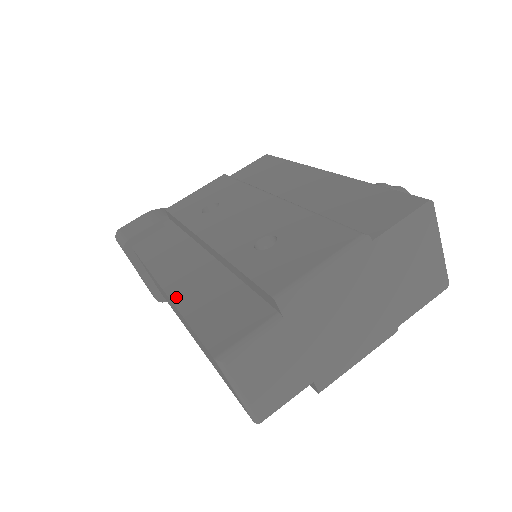
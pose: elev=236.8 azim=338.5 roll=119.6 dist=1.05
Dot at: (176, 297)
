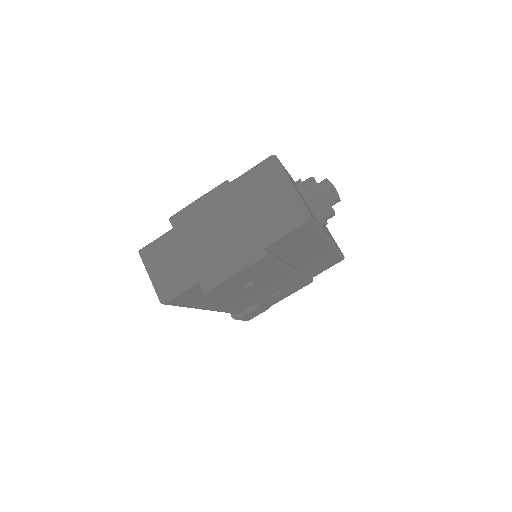
Dot at: occluded
